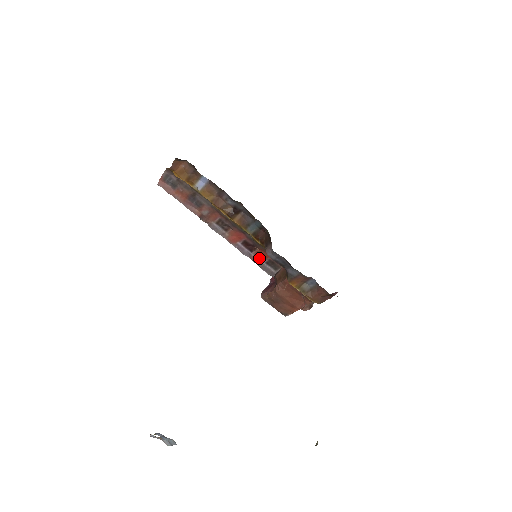
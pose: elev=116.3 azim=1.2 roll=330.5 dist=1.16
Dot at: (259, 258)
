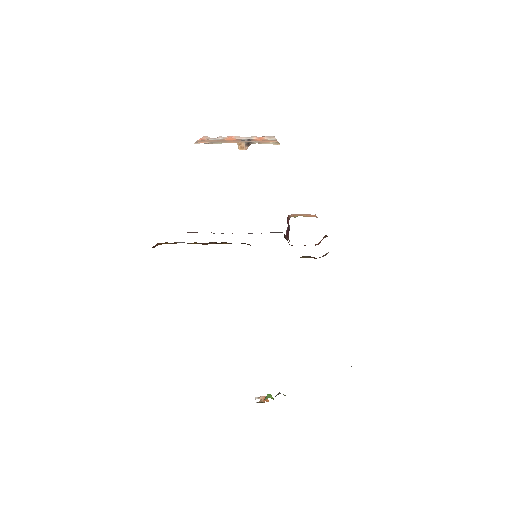
Dot at: occluded
